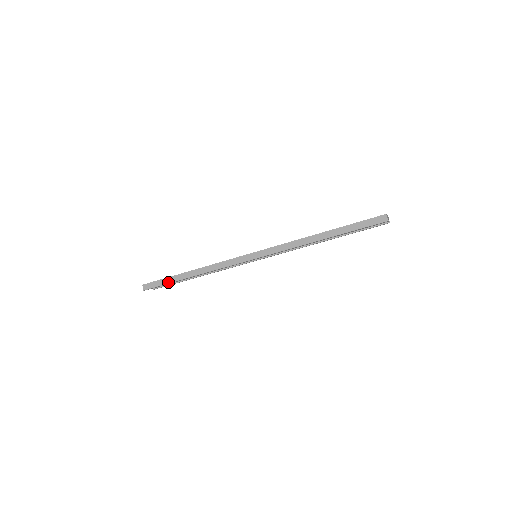
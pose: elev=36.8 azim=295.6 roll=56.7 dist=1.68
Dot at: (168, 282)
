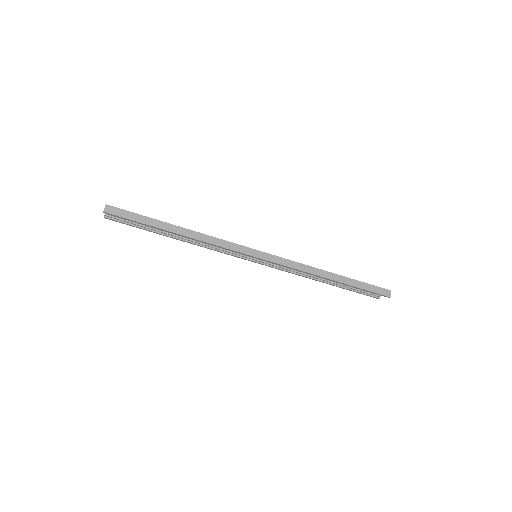
Dot at: (145, 222)
